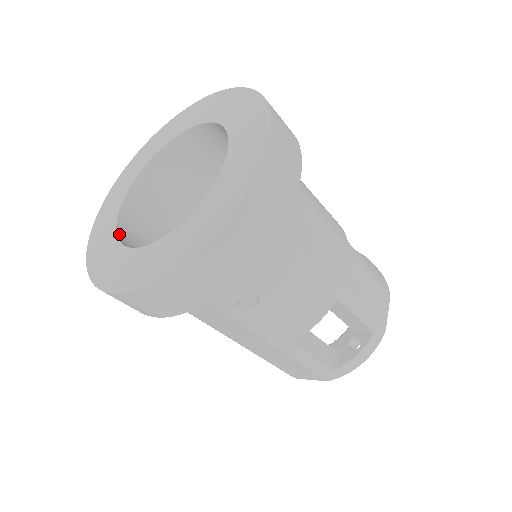
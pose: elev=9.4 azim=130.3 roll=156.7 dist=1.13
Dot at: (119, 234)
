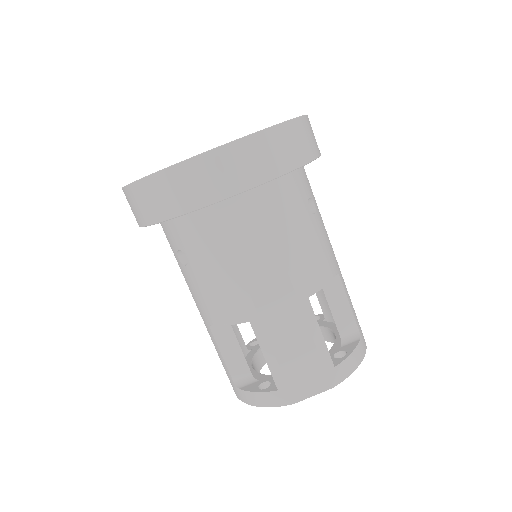
Dot at: occluded
